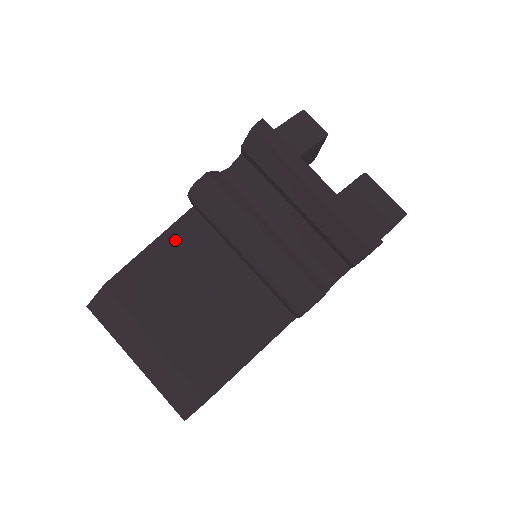
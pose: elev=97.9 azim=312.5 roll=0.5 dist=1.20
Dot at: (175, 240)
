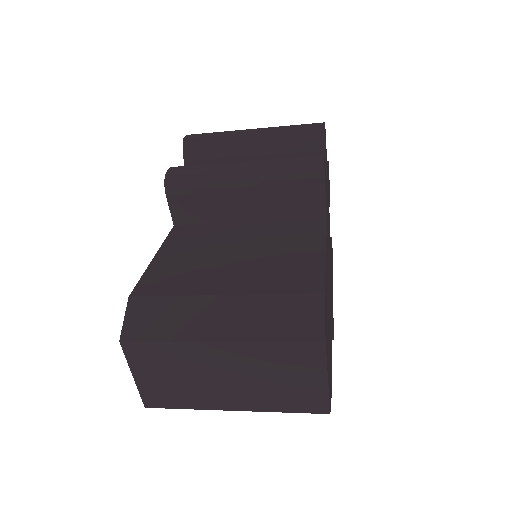
Dot at: (176, 244)
